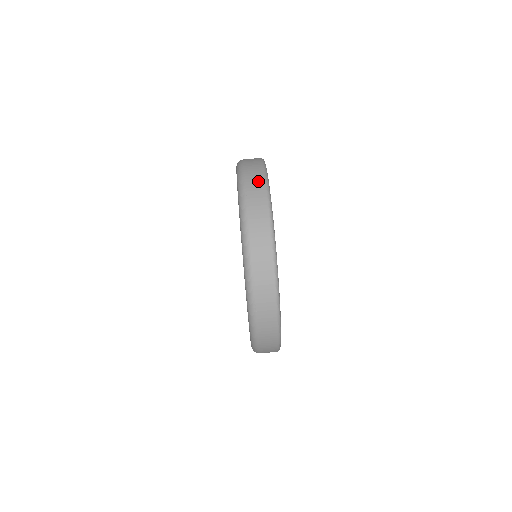
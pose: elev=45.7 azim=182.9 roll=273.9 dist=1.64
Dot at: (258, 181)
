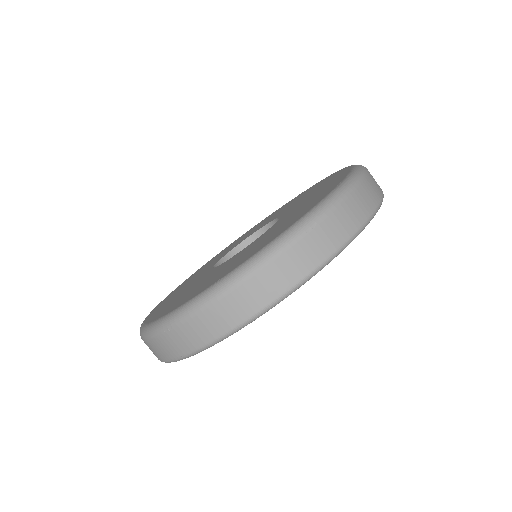
Dot at: occluded
